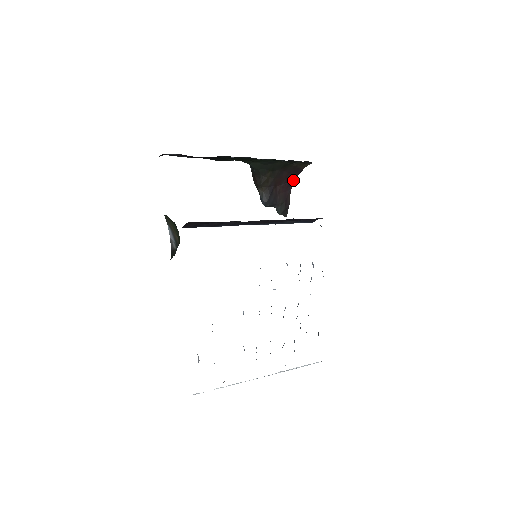
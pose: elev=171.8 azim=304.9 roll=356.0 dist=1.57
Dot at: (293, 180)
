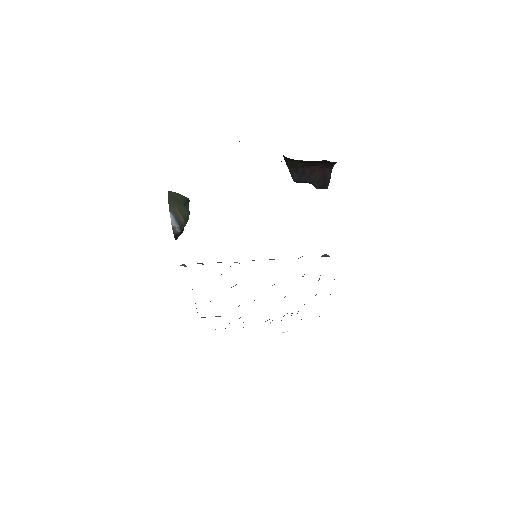
Dot at: (333, 163)
